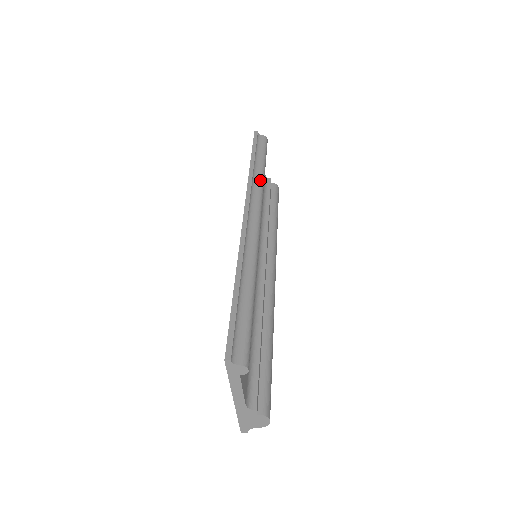
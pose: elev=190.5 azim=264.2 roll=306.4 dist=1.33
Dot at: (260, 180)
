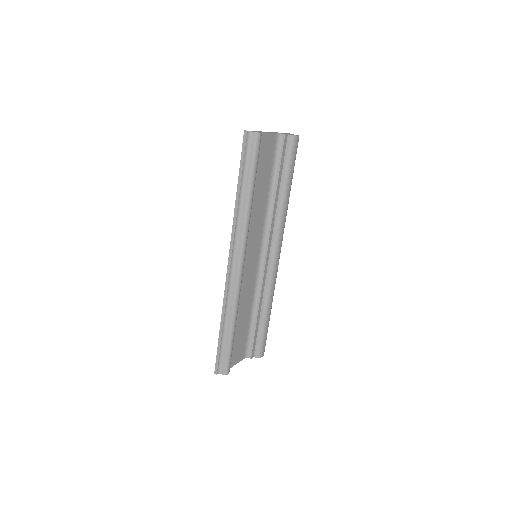
Dot at: (245, 214)
